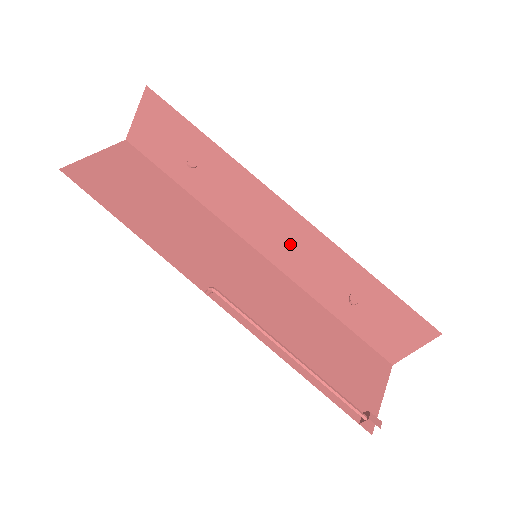
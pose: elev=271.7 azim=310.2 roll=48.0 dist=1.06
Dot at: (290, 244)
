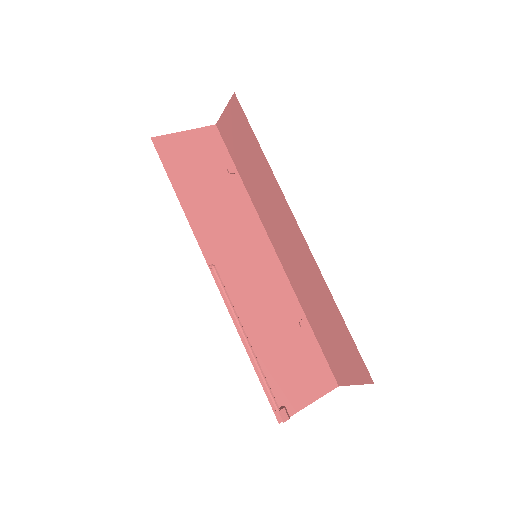
Dot at: (295, 257)
